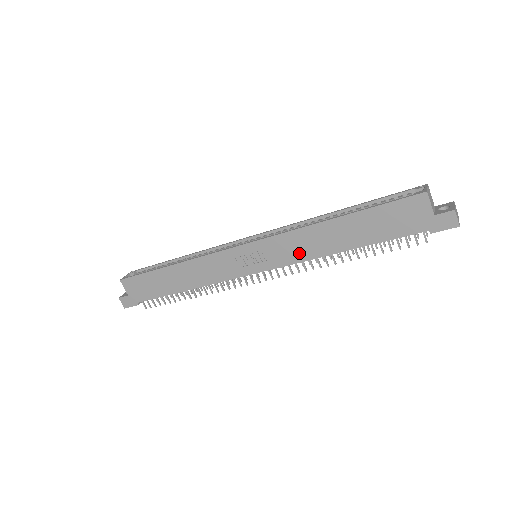
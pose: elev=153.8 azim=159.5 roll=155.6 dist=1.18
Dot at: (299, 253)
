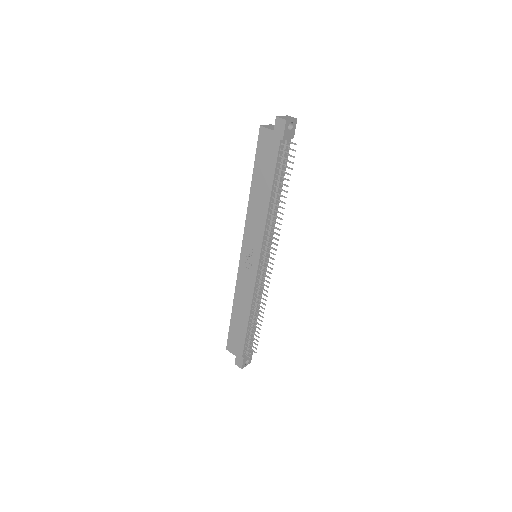
Dot at: (259, 226)
